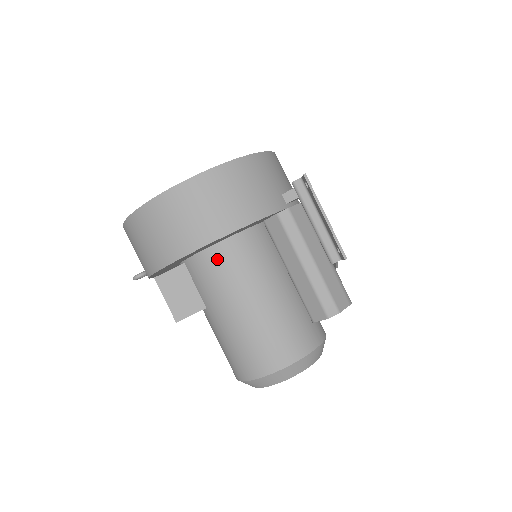
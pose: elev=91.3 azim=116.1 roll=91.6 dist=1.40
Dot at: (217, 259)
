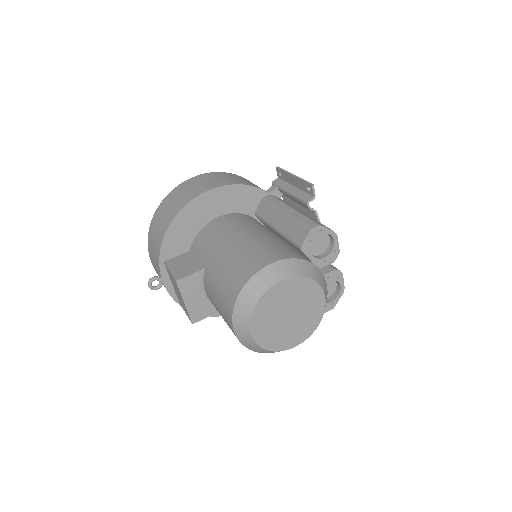
Dot at: (214, 225)
